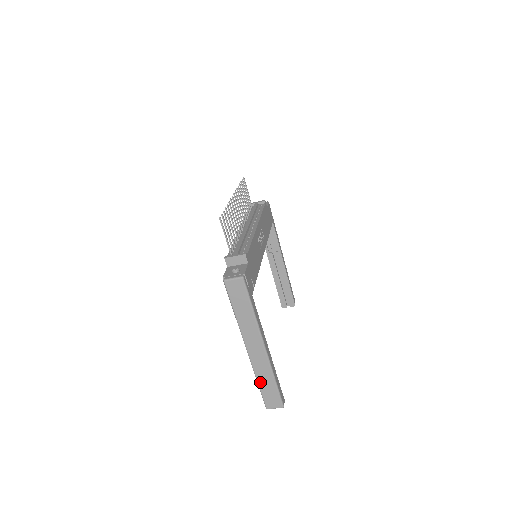
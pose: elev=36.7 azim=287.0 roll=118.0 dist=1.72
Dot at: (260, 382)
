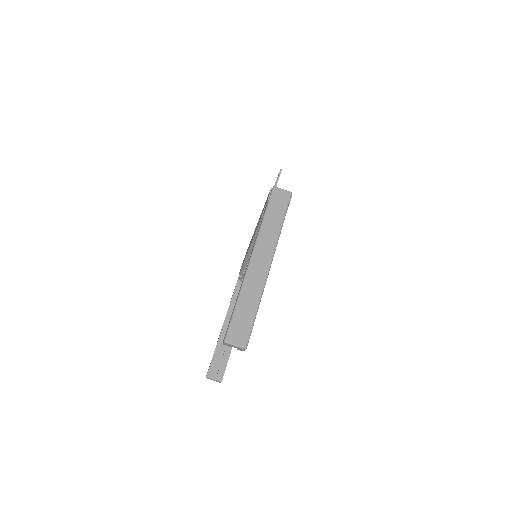
Dot at: (241, 301)
